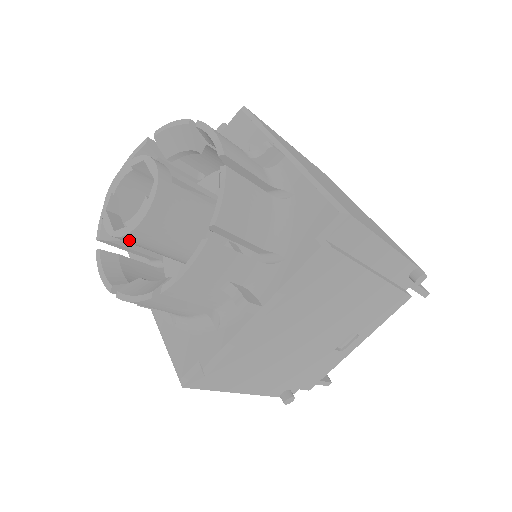
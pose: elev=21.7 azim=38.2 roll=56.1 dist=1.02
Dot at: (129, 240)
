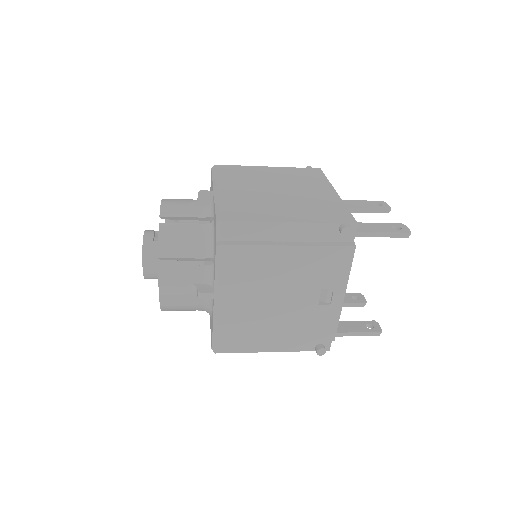
Dot at: (150, 278)
